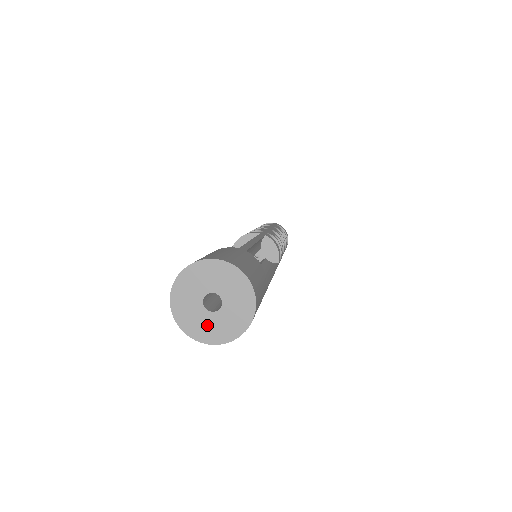
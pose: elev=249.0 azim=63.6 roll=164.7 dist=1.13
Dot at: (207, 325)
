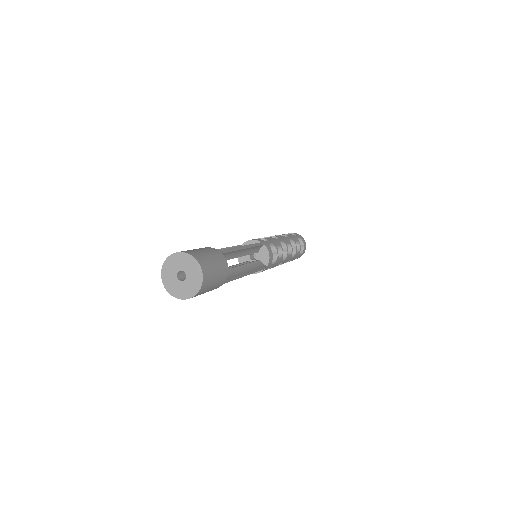
Dot at: (176, 287)
